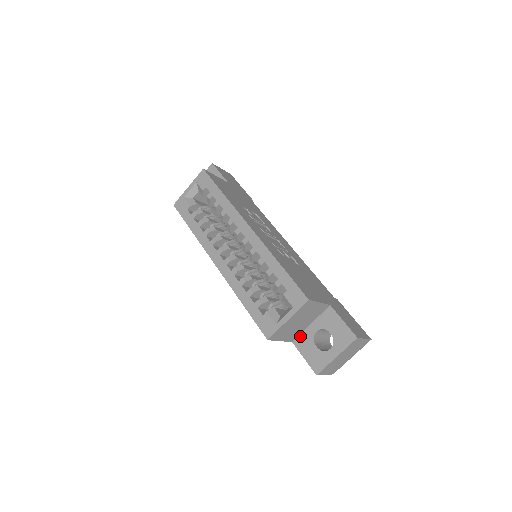
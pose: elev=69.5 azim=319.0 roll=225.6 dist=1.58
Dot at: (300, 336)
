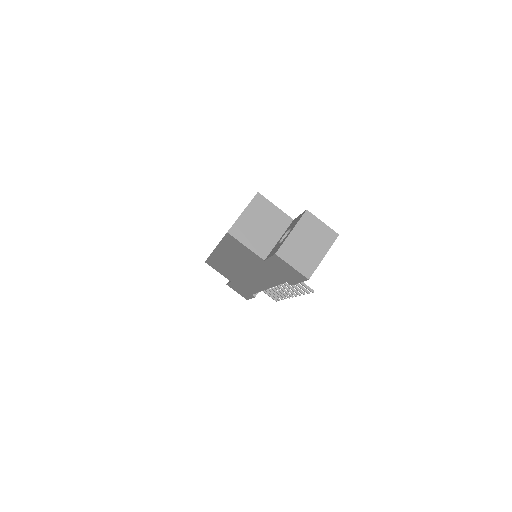
Dot at: (270, 252)
